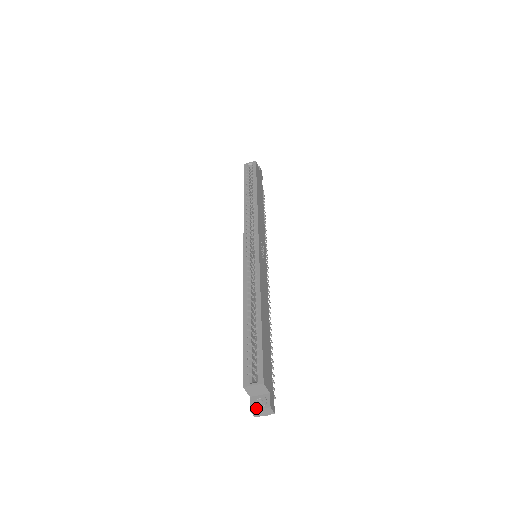
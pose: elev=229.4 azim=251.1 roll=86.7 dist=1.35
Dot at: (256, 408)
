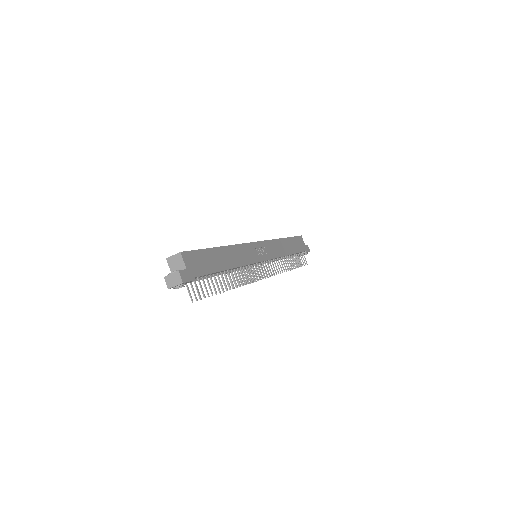
Dot at: (169, 274)
